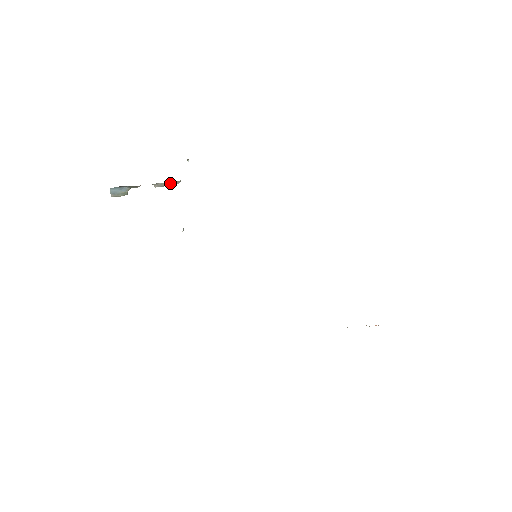
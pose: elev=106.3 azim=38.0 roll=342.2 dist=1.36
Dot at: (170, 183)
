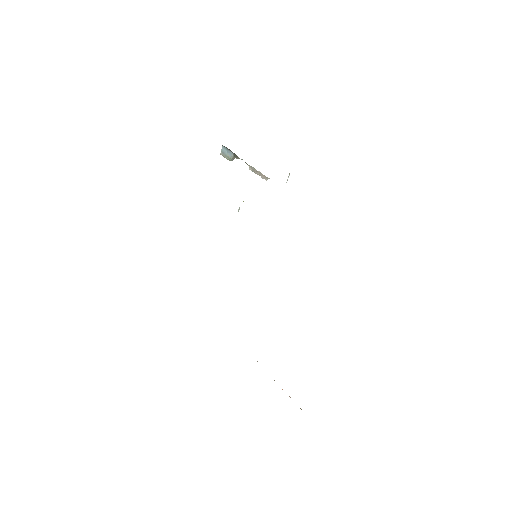
Dot at: (261, 174)
